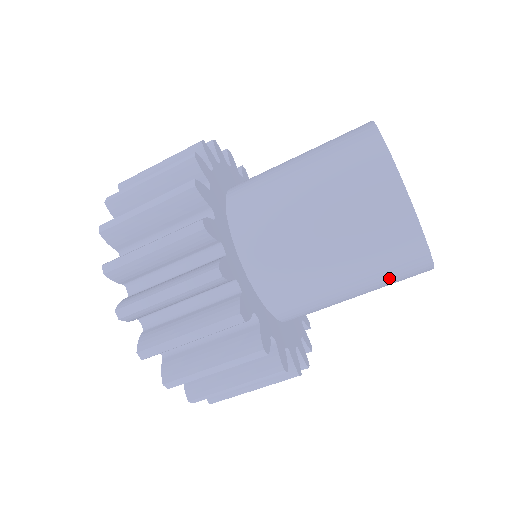
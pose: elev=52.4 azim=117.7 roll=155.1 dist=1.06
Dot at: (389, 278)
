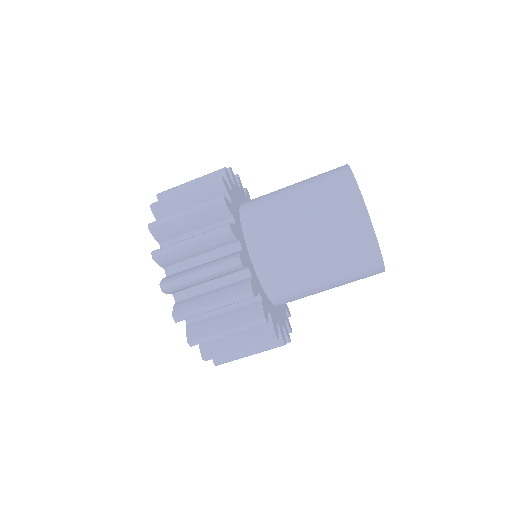
Dot at: occluded
